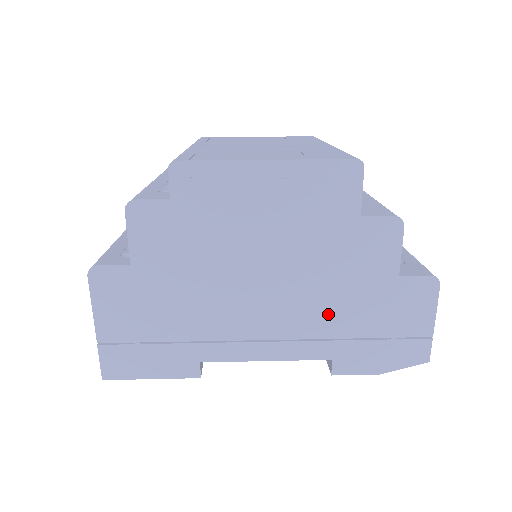
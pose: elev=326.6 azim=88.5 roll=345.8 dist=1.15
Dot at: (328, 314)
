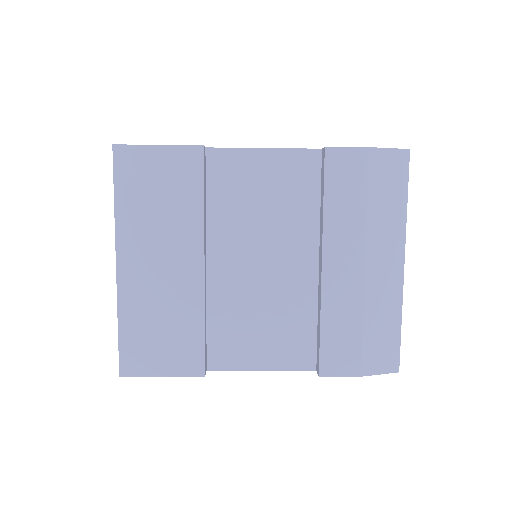
Dot at: occluded
